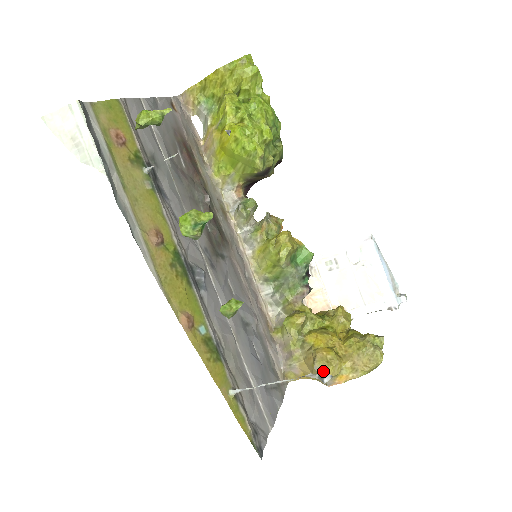
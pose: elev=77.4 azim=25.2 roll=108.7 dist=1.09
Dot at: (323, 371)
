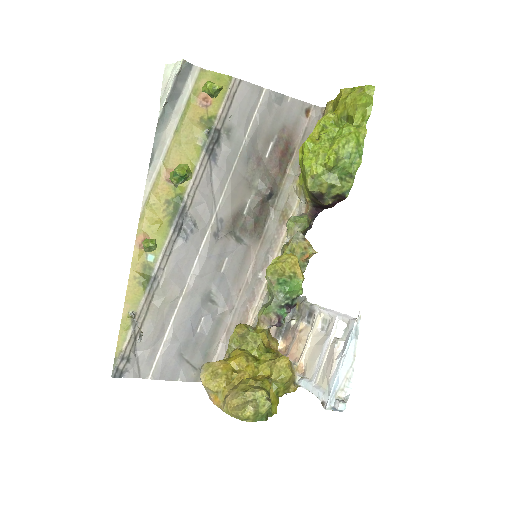
Dot at: occluded
